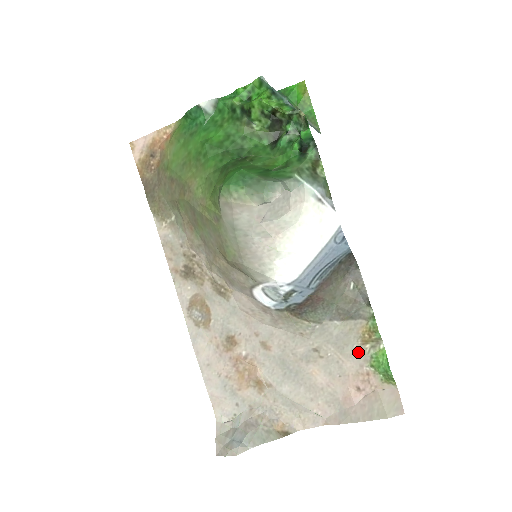
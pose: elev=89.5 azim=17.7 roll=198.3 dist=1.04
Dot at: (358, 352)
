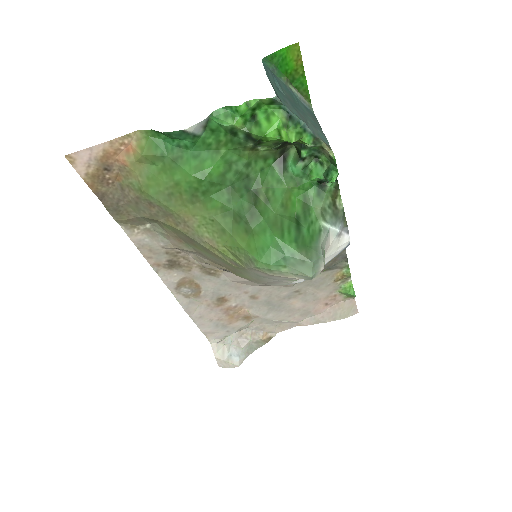
Dot at: (330, 286)
